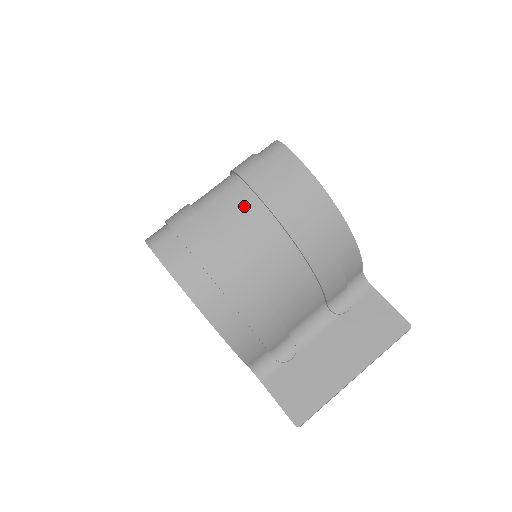
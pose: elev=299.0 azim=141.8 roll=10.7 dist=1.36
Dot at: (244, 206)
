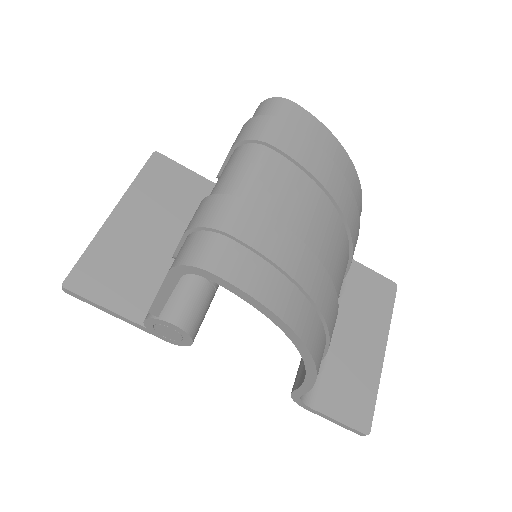
Dot at: (292, 182)
